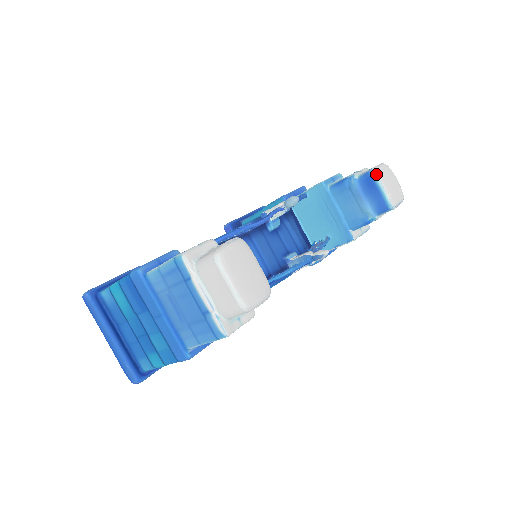
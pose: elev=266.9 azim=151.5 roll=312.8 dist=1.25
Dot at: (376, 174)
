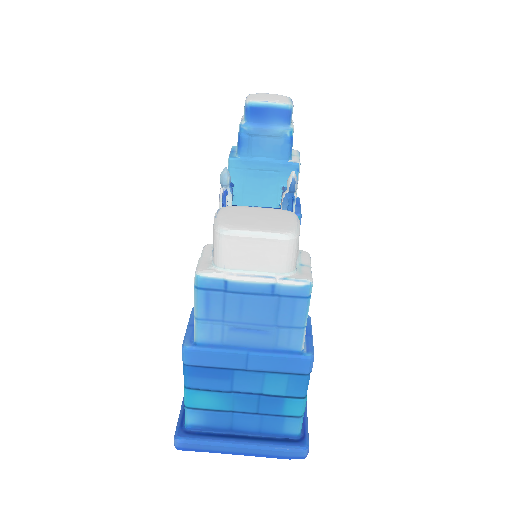
Dot at: (252, 101)
